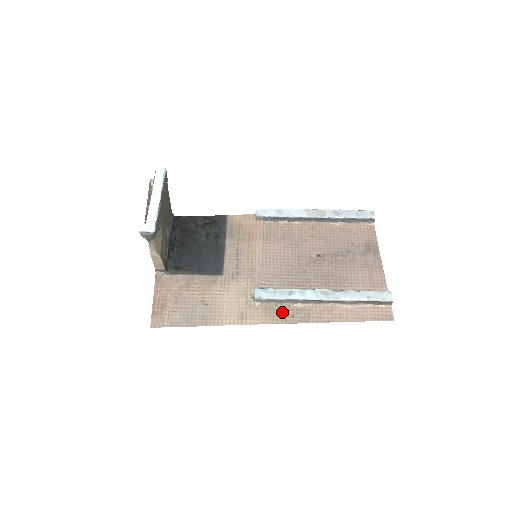
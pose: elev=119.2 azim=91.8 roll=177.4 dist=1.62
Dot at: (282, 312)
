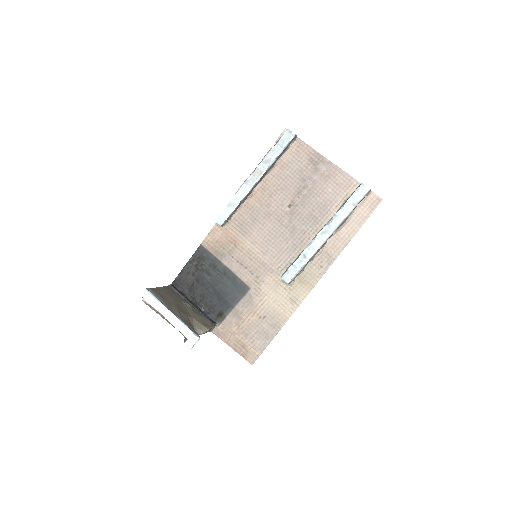
Dot at: (312, 272)
